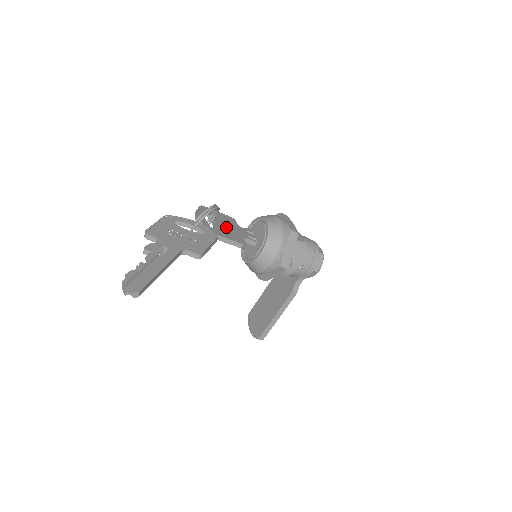
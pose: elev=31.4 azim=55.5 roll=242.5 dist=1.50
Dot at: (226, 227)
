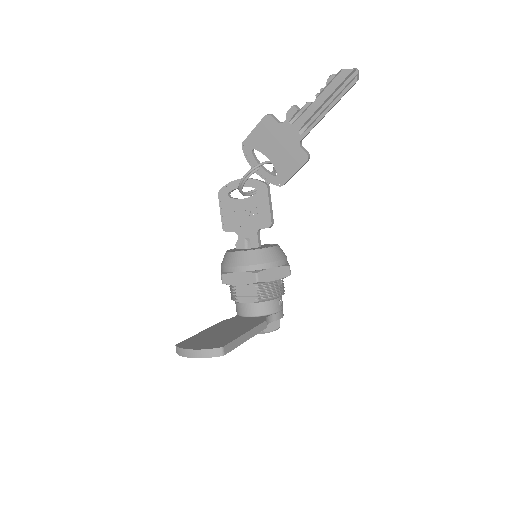
Dot at: (249, 211)
